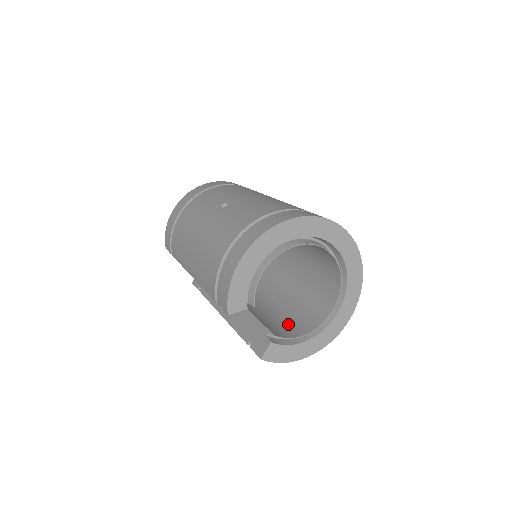
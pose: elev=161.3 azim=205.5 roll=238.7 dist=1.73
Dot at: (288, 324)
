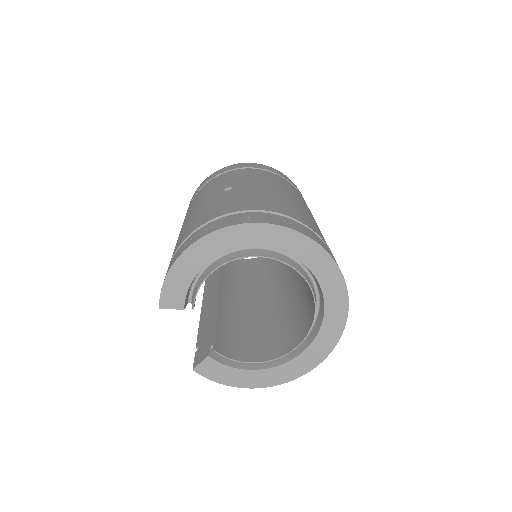
Dot at: (248, 343)
